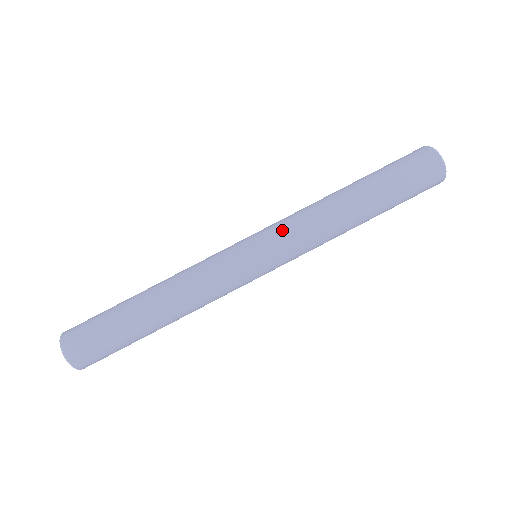
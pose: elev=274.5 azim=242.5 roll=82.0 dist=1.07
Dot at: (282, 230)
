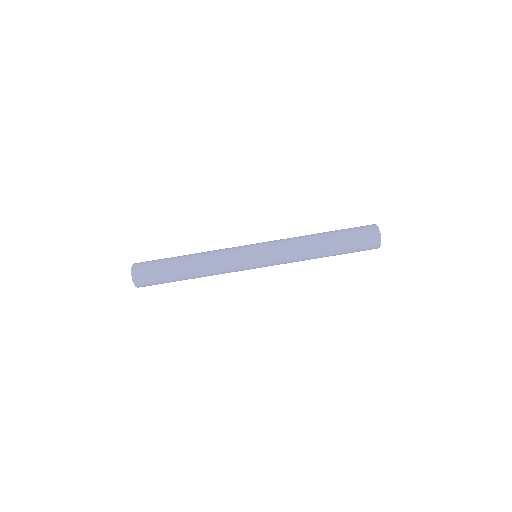
Dot at: (276, 251)
